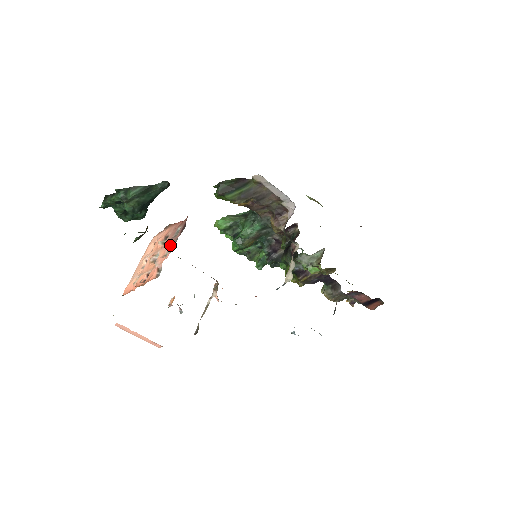
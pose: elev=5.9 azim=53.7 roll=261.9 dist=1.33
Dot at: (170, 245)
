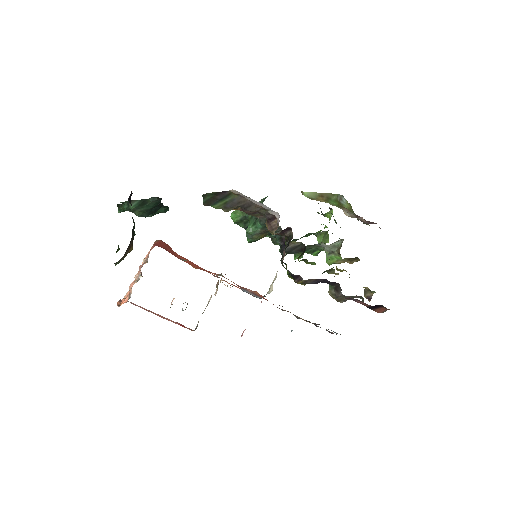
Dot at: occluded
